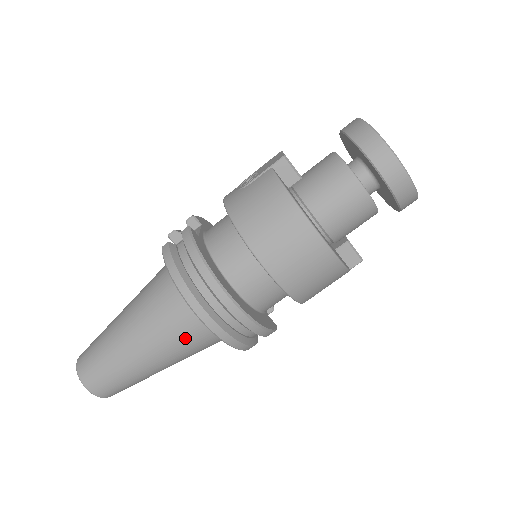
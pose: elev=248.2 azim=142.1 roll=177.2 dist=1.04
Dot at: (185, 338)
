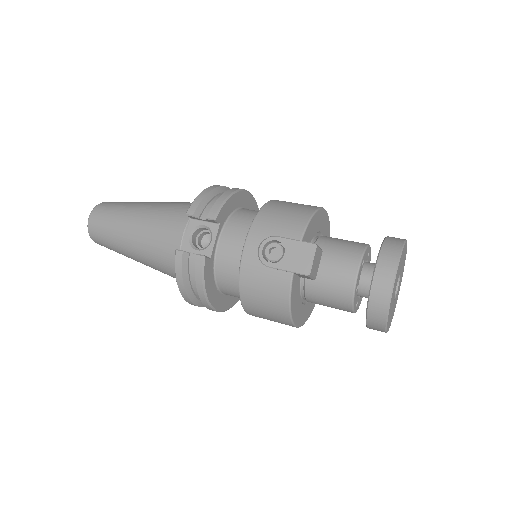
Dot at: occluded
